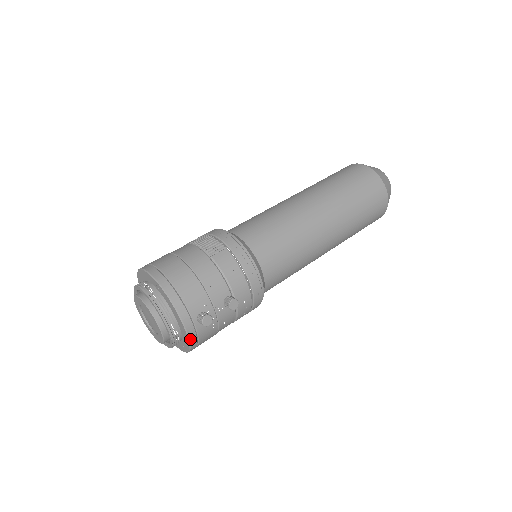
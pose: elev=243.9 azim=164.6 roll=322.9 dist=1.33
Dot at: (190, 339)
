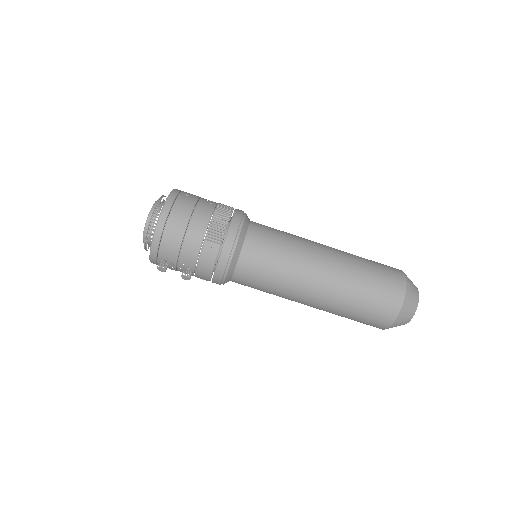
Dot at: (151, 262)
